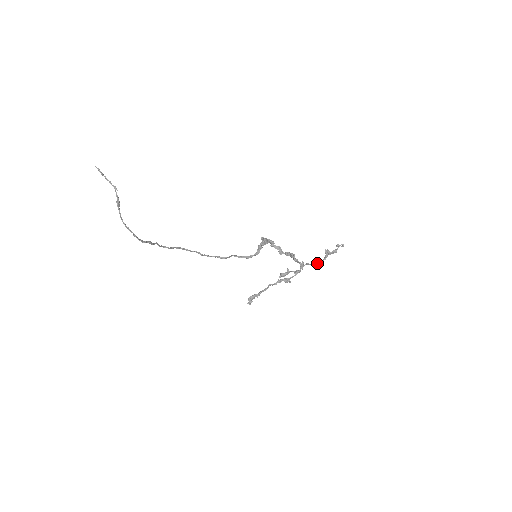
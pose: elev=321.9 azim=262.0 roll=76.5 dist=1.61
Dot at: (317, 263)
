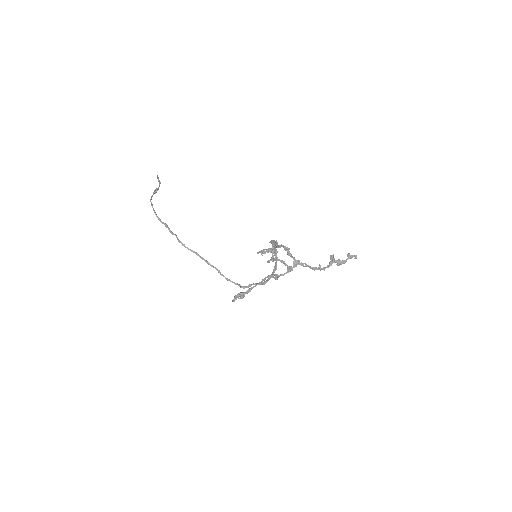
Dot at: (318, 268)
